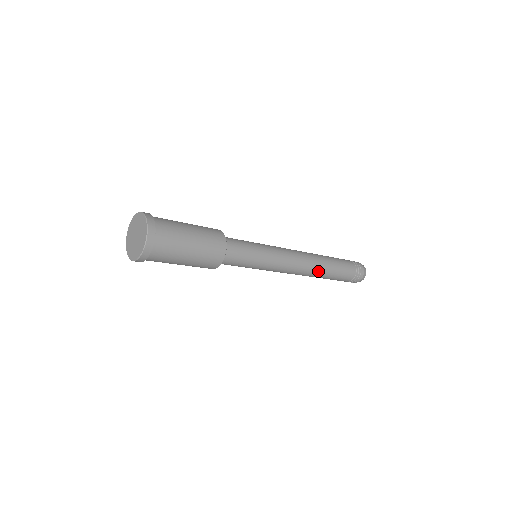
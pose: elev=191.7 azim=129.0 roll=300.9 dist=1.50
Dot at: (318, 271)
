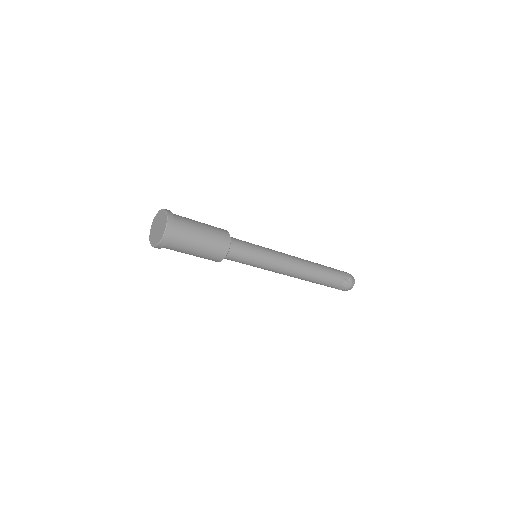
Dot at: (308, 278)
